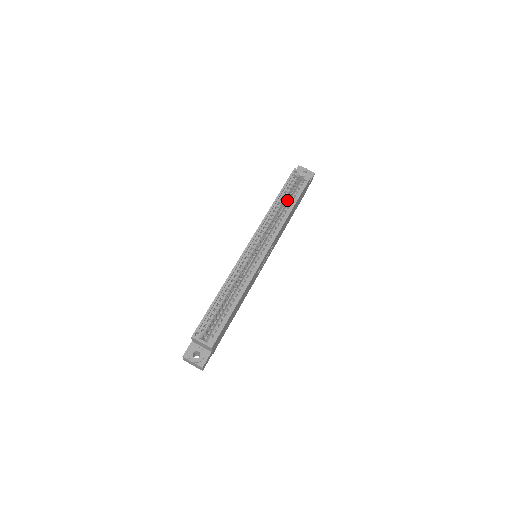
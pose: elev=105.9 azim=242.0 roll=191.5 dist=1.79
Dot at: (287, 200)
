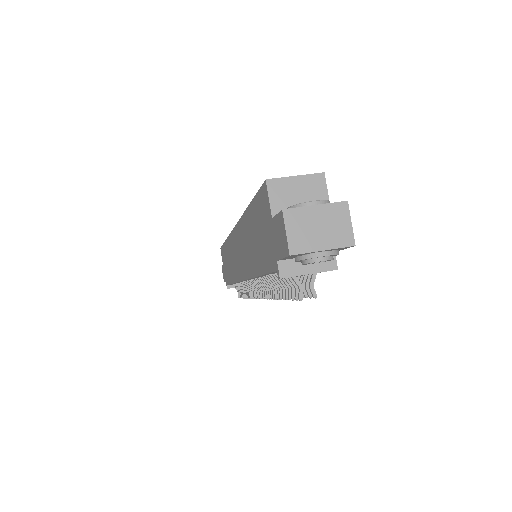
Dot at: occluded
